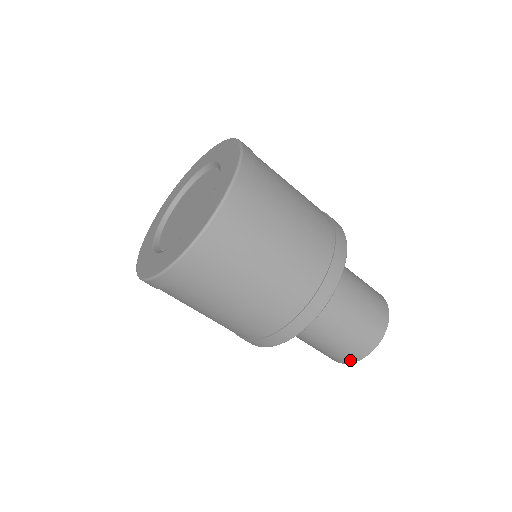
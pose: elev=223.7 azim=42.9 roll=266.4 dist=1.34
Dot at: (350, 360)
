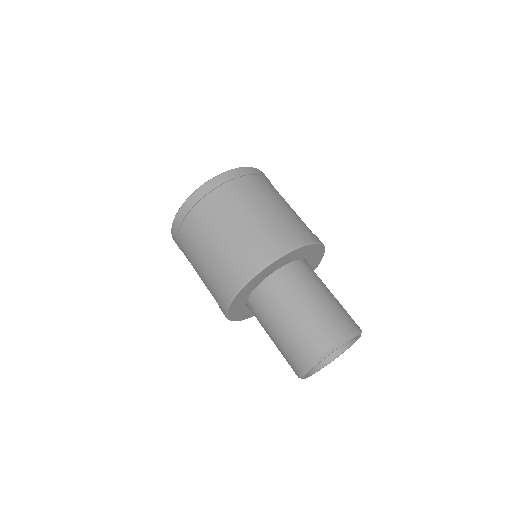
Dot at: (297, 369)
